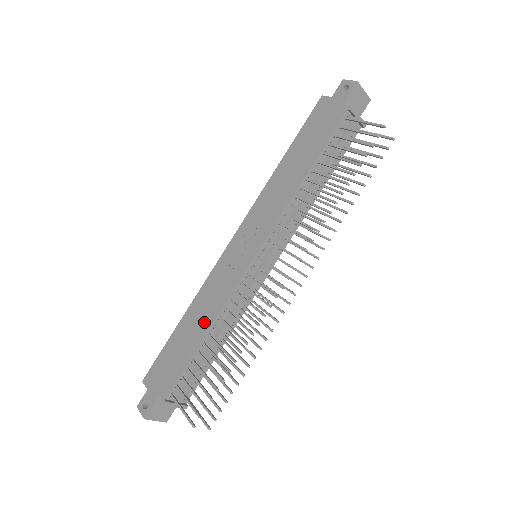
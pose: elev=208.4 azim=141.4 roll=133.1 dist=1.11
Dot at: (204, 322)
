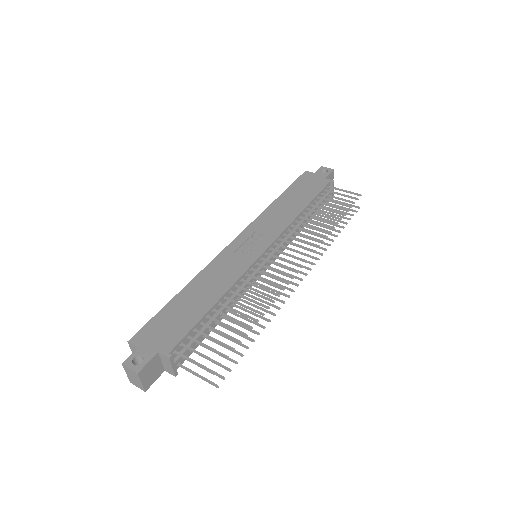
Dot at: (214, 292)
